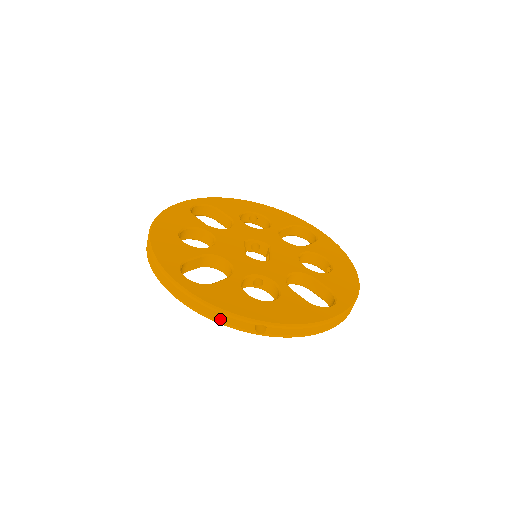
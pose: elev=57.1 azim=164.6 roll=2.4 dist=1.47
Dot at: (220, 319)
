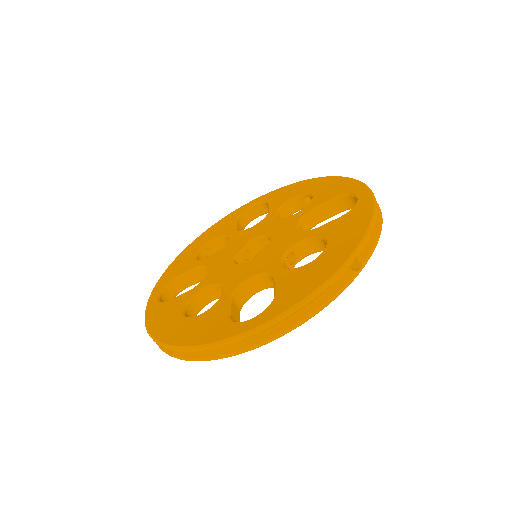
Dot at: occluded
